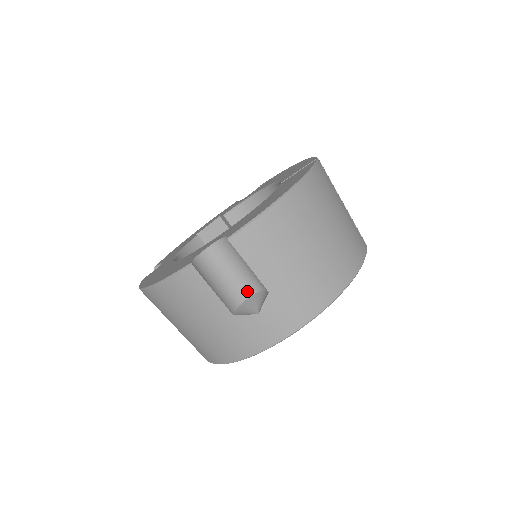
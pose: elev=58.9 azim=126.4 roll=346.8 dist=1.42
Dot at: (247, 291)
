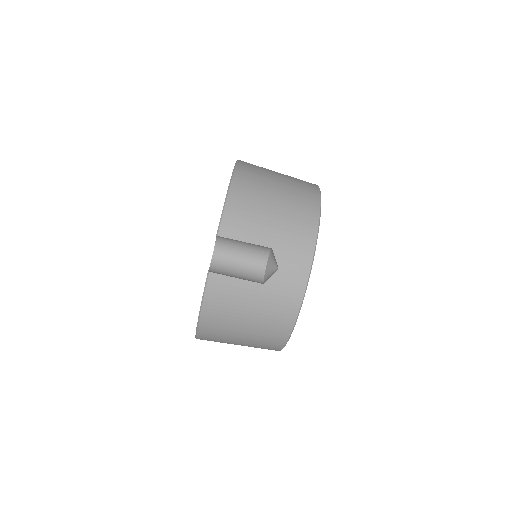
Dot at: (261, 265)
